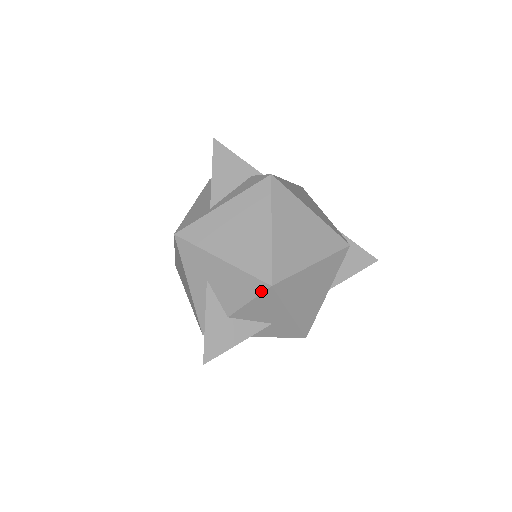
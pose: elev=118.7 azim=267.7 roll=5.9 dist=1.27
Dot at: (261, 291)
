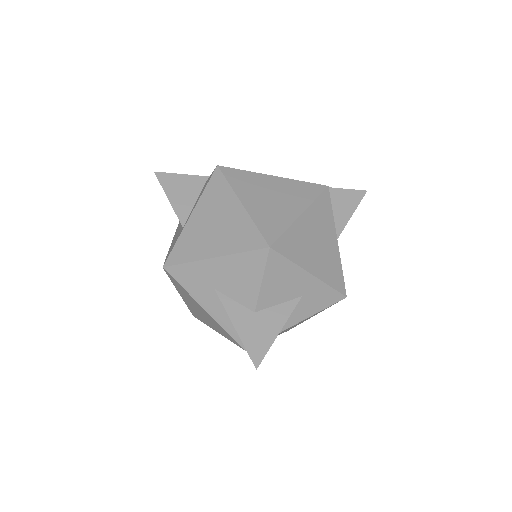
Dot at: (264, 260)
